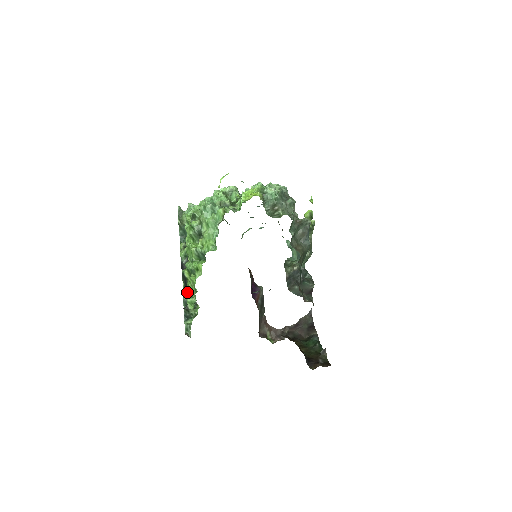
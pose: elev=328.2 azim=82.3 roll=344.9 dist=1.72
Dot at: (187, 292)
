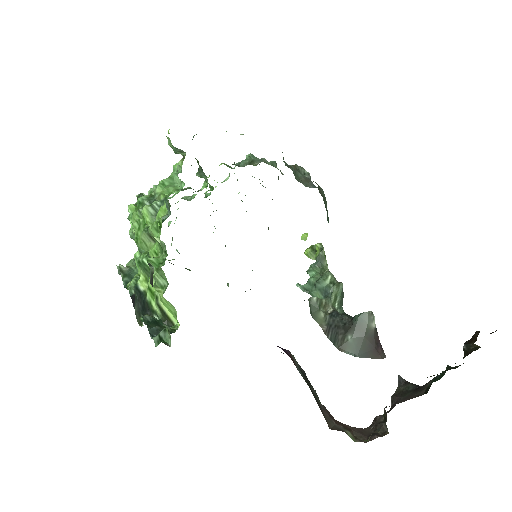
Dot at: occluded
